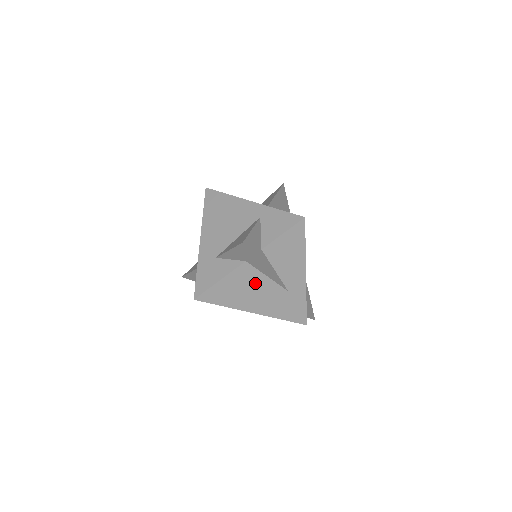
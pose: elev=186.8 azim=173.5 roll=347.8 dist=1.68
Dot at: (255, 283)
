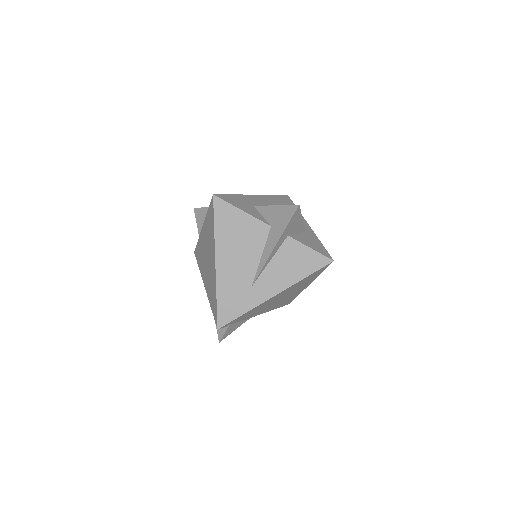
Dot at: (250, 247)
